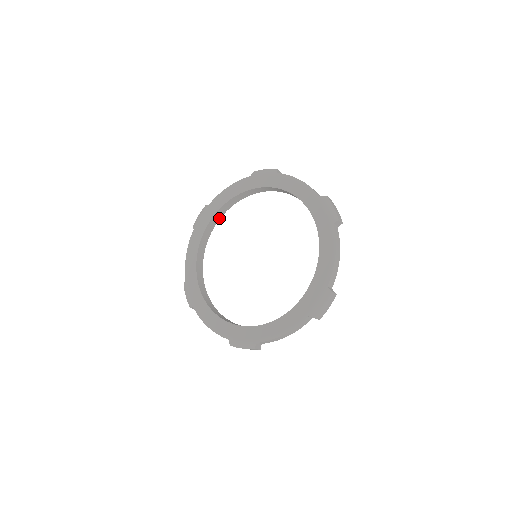
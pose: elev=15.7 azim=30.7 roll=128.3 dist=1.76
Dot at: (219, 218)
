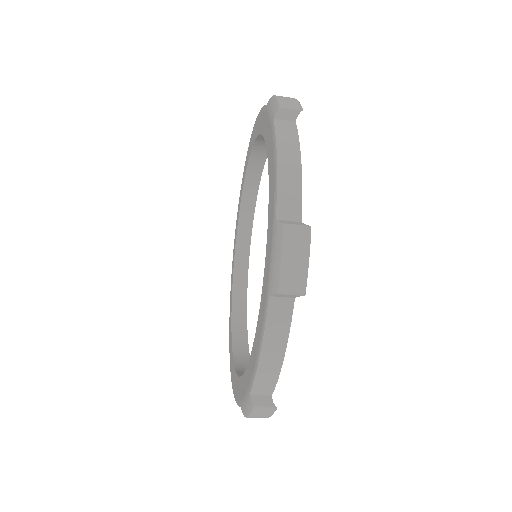
Dot at: (249, 243)
